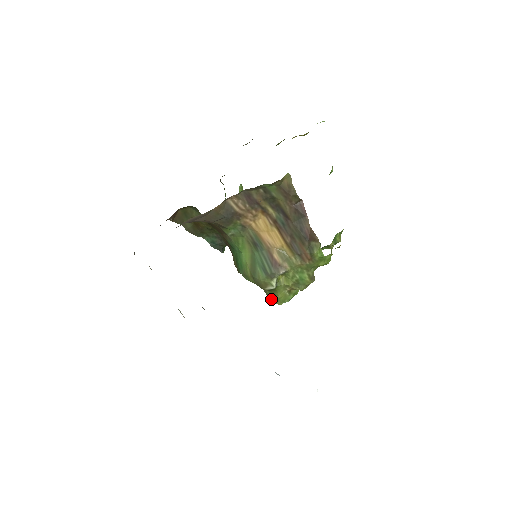
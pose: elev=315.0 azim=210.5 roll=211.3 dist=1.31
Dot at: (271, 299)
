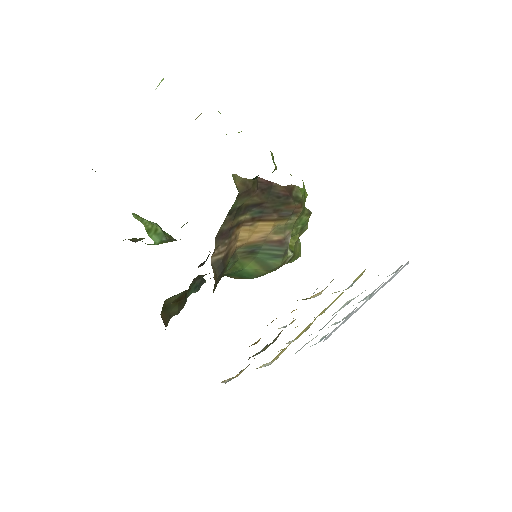
Dot at: occluded
